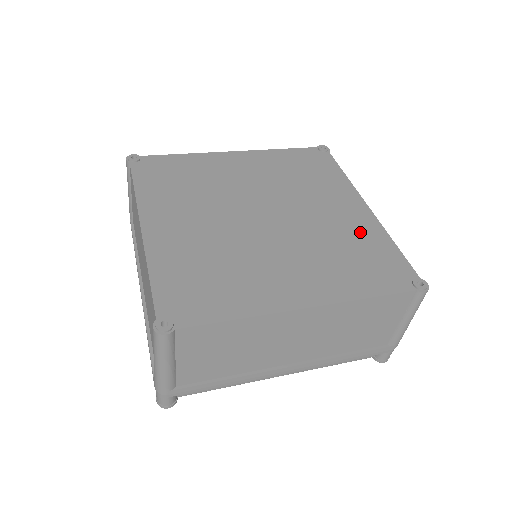
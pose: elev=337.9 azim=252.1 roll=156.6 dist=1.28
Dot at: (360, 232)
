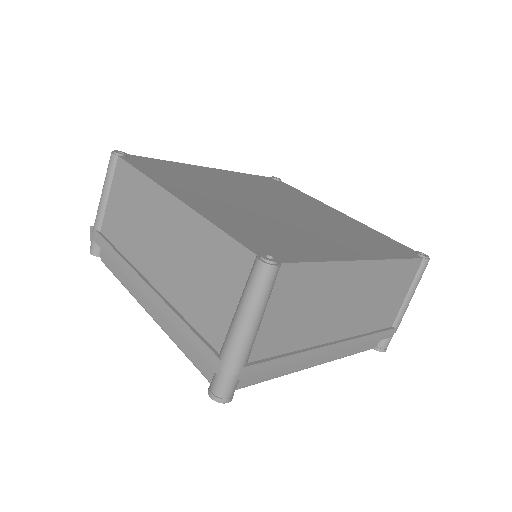
Dot at: (353, 225)
